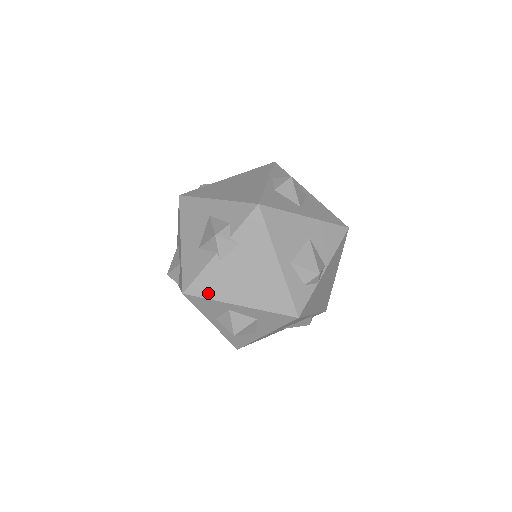
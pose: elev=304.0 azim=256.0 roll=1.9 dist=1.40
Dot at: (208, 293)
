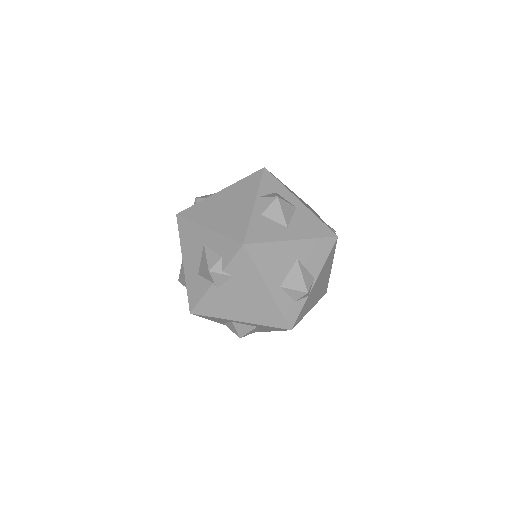
Dot at: (211, 313)
